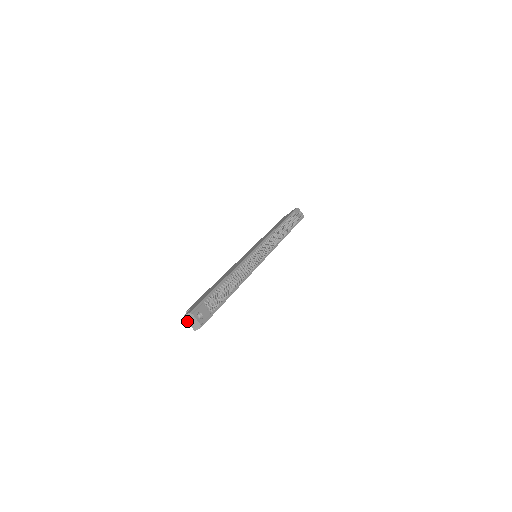
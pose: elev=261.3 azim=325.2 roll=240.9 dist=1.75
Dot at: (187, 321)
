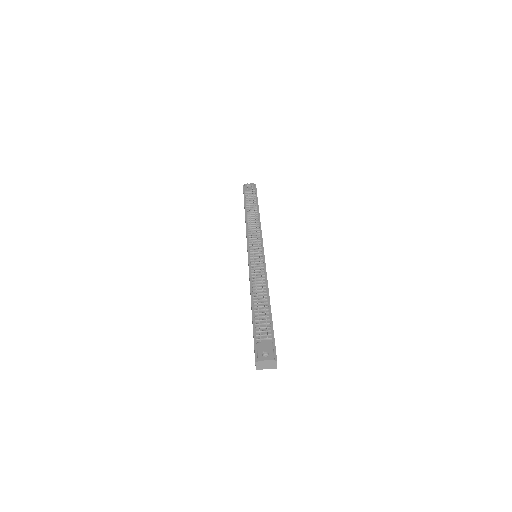
Dot at: occluded
